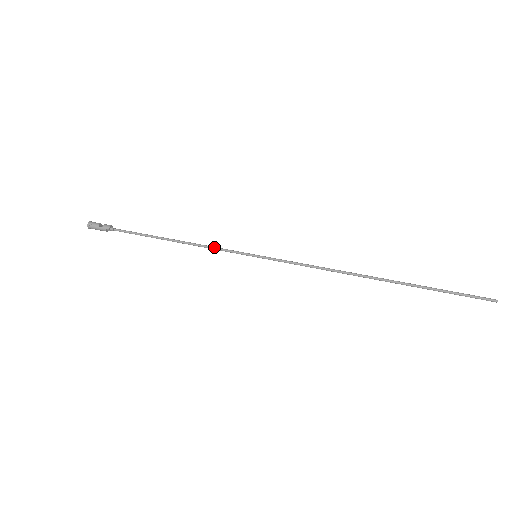
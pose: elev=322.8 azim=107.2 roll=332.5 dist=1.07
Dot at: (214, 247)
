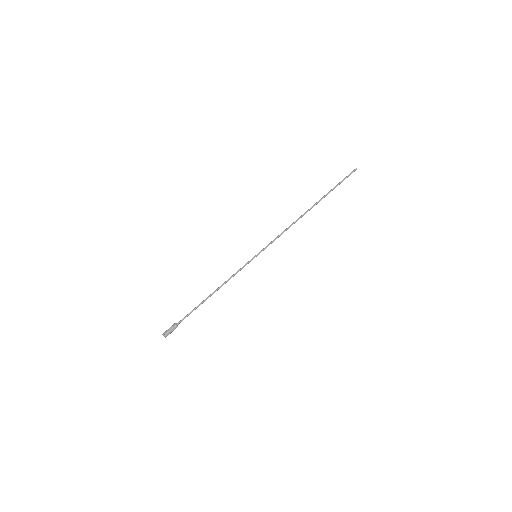
Dot at: occluded
